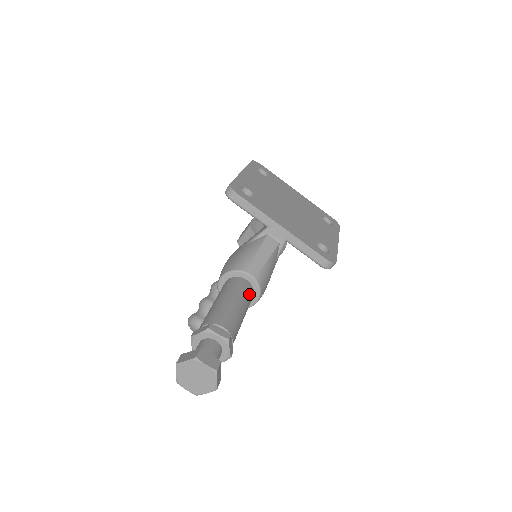
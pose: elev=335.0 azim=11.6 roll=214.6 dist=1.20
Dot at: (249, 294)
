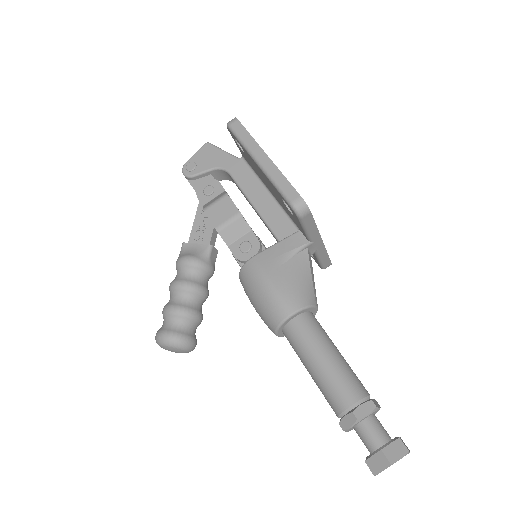
Dot at: occluded
